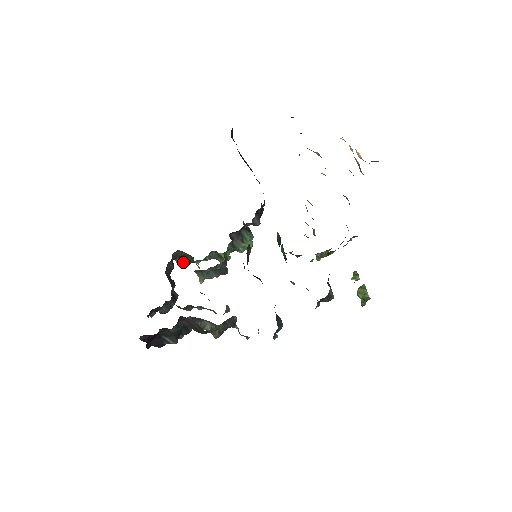
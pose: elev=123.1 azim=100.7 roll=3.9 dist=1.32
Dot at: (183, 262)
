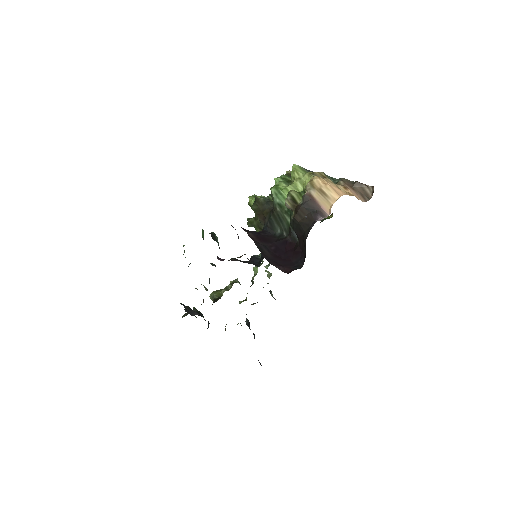
Dot at: occluded
